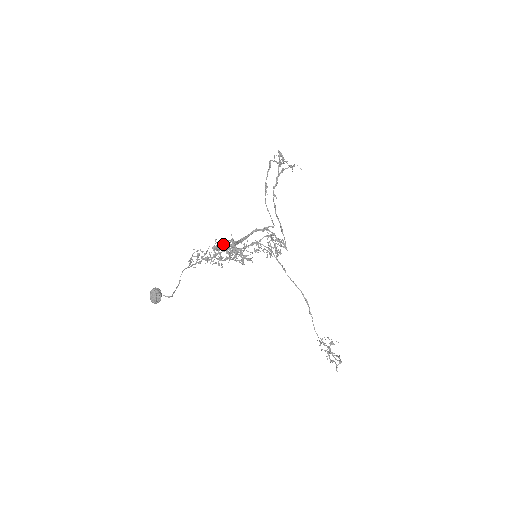
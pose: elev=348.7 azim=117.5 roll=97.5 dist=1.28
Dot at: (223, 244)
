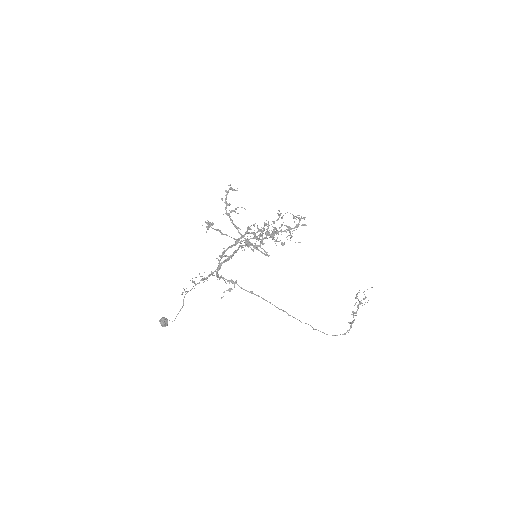
Dot at: (222, 256)
